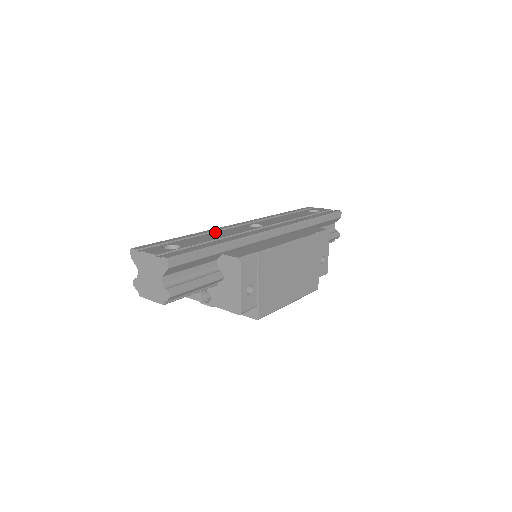
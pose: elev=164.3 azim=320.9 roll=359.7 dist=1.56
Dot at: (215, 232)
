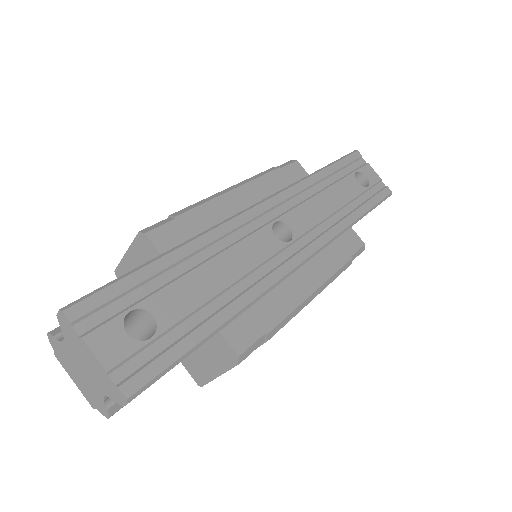
Dot at: (219, 243)
